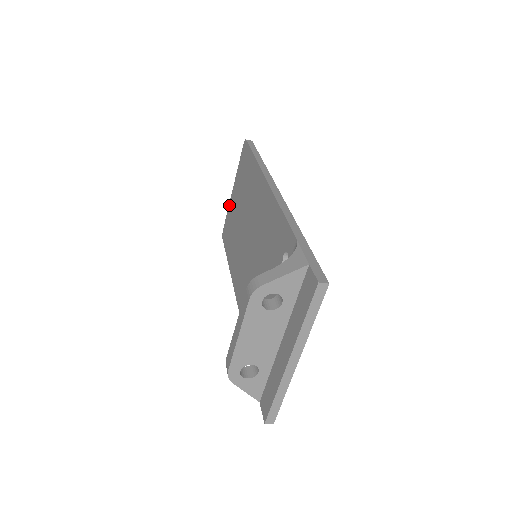
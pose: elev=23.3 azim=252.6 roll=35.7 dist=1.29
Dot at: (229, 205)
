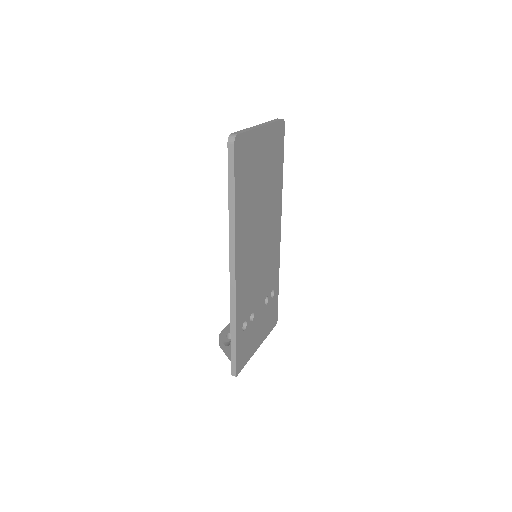
Dot at: occluded
